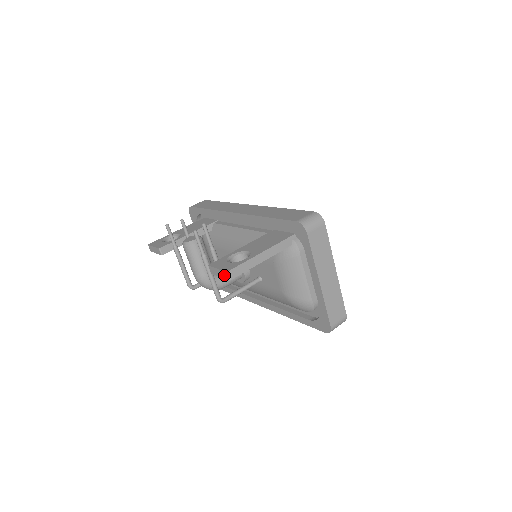
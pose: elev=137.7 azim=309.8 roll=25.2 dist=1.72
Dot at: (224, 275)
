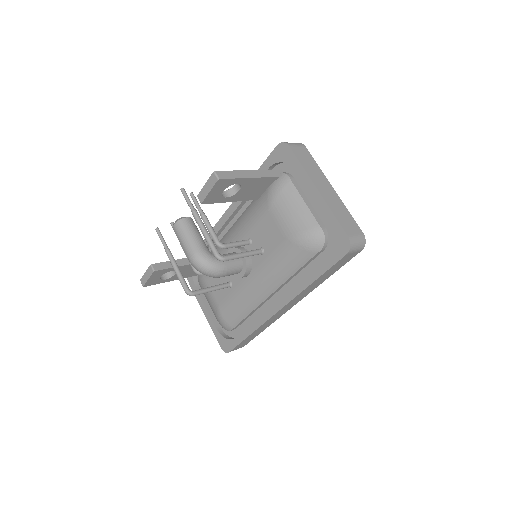
Dot at: (212, 181)
